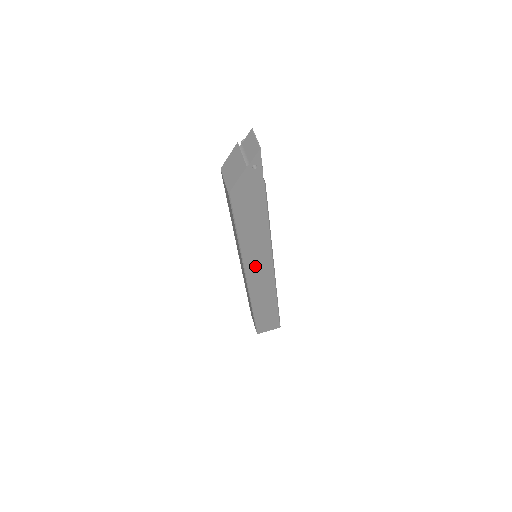
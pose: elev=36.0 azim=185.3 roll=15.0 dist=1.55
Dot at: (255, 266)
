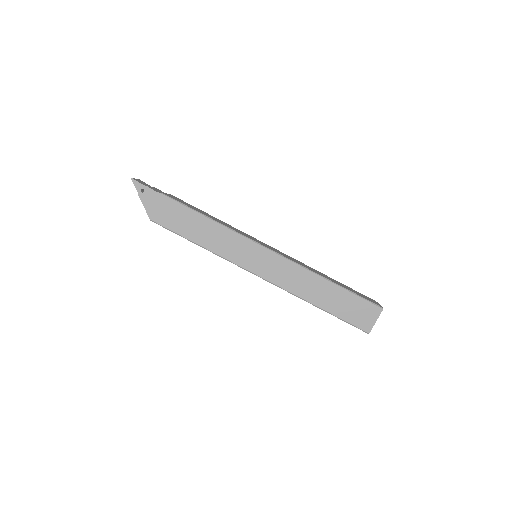
Dot at: (249, 259)
